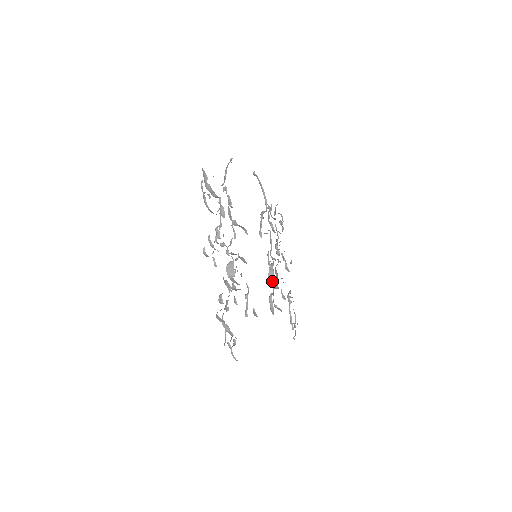
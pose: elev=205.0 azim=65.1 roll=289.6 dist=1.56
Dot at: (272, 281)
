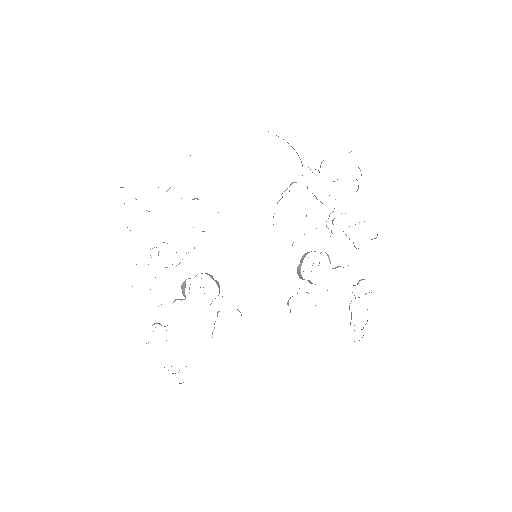
Dot at: (302, 278)
